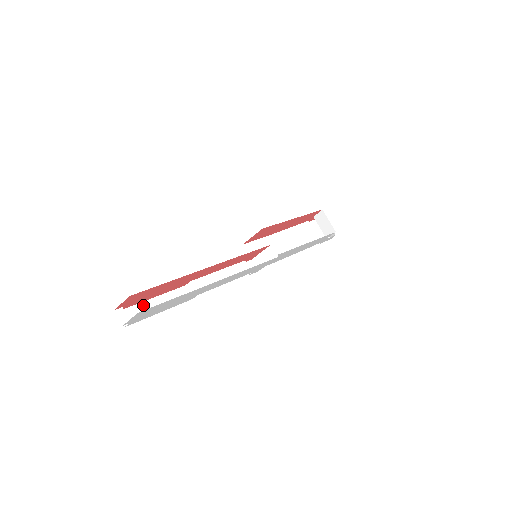
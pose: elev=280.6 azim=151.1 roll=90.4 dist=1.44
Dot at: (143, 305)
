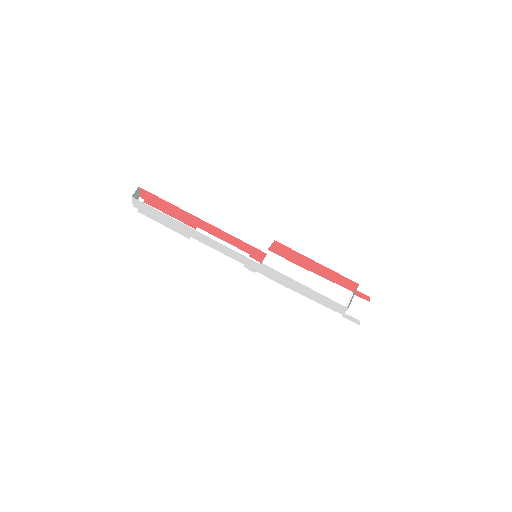
Dot at: occluded
